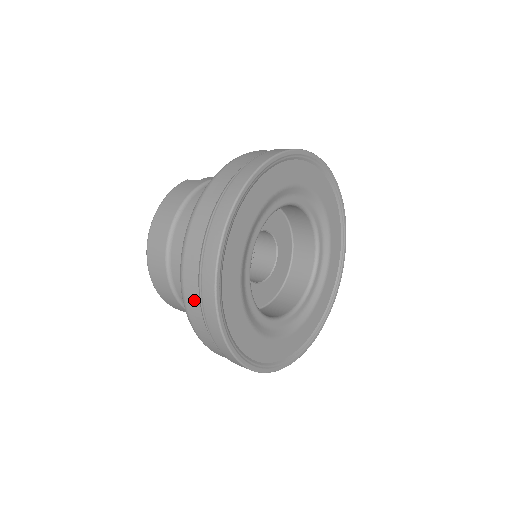
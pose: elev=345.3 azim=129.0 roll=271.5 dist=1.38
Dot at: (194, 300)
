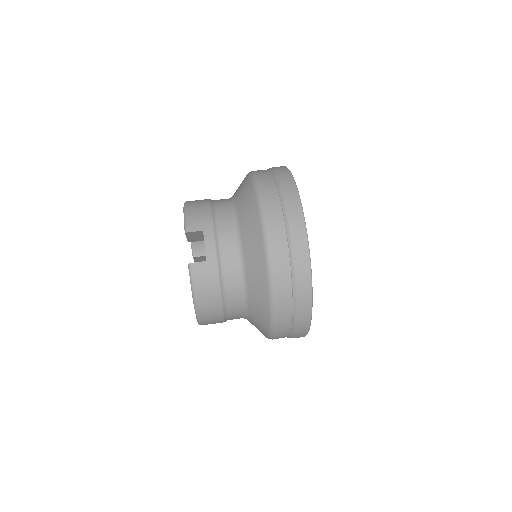
Dot at: occluded
